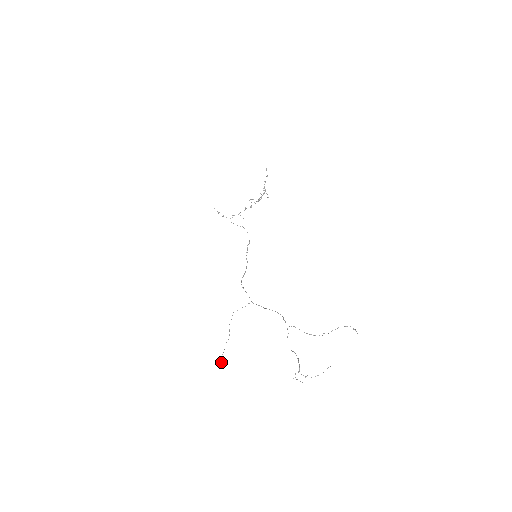
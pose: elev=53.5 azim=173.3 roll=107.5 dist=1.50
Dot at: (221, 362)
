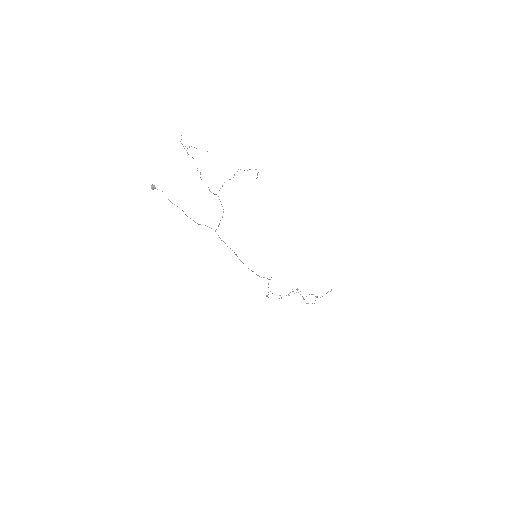
Dot at: (154, 185)
